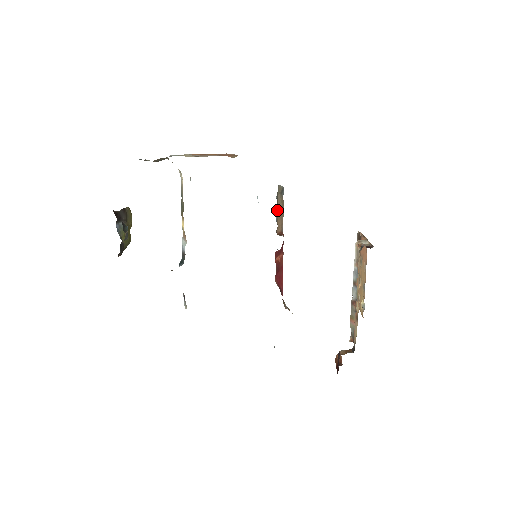
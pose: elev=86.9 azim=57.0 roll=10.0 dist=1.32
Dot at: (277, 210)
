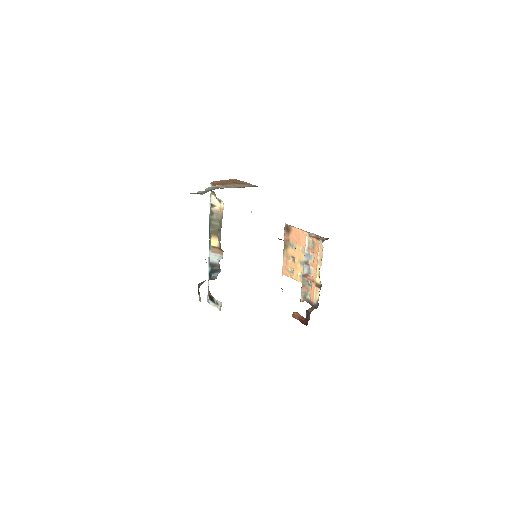
Dot at: occluded
